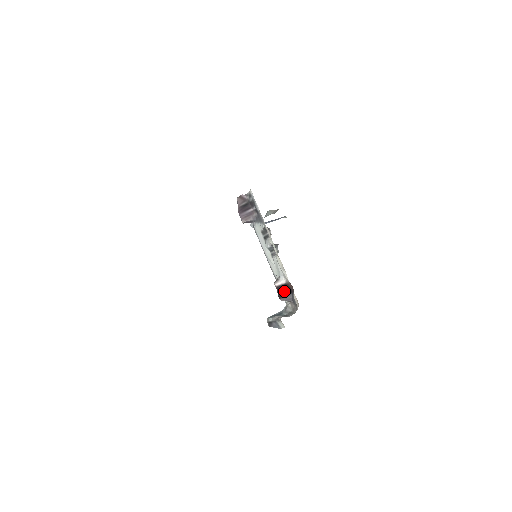
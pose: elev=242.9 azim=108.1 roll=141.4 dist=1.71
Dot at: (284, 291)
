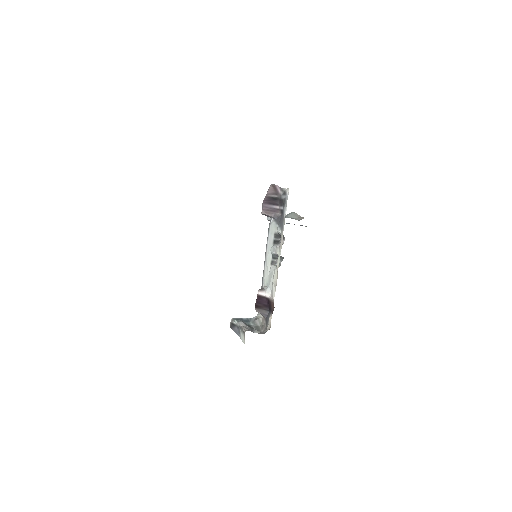
Dot at: (263, 304)
